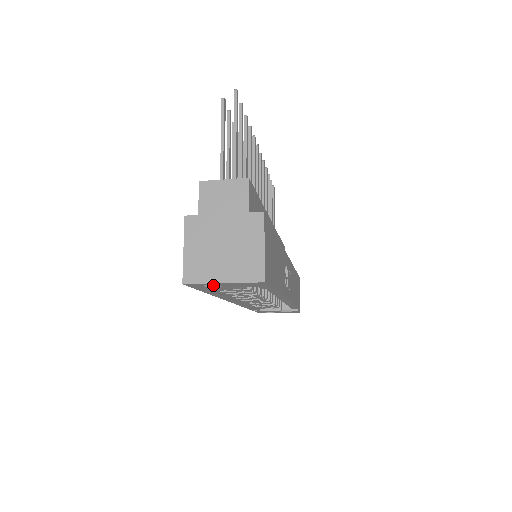
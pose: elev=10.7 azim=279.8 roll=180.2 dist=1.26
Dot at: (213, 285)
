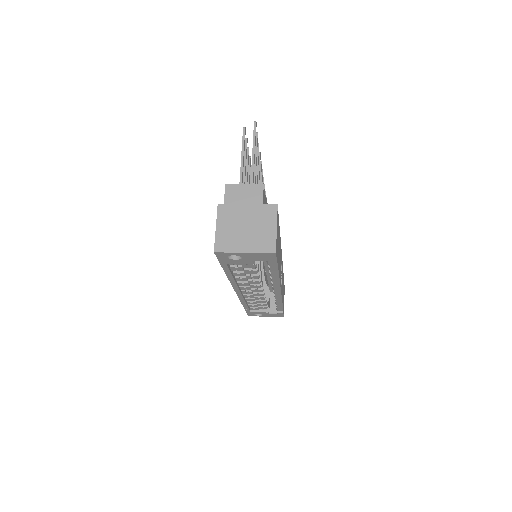
Dot at: (234, 258)
